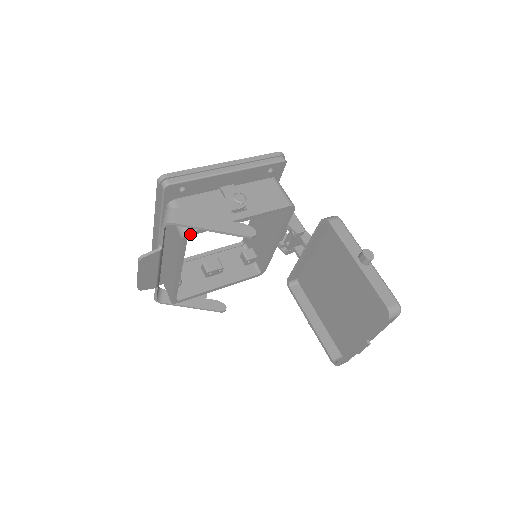
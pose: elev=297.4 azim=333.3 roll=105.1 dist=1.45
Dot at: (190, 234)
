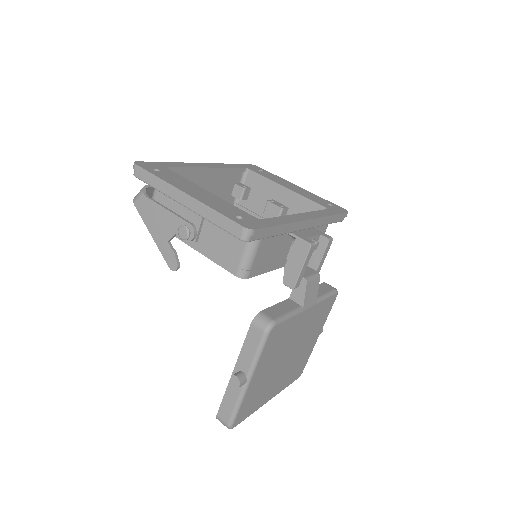
Dot at: occluded
